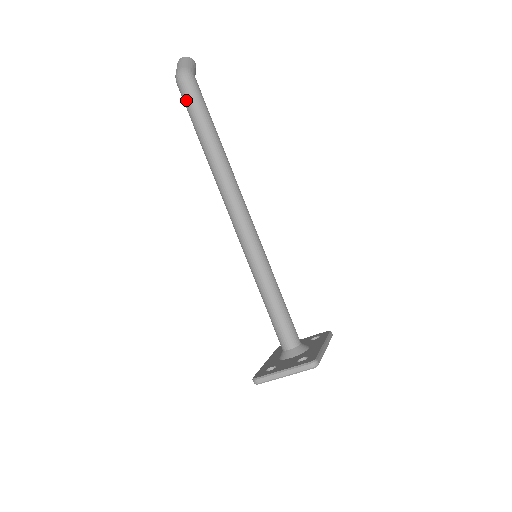
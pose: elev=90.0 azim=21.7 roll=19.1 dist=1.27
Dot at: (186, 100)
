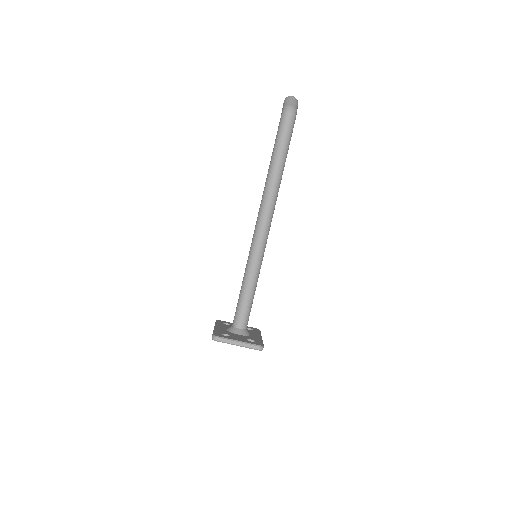
Dot at: (283, 128)
